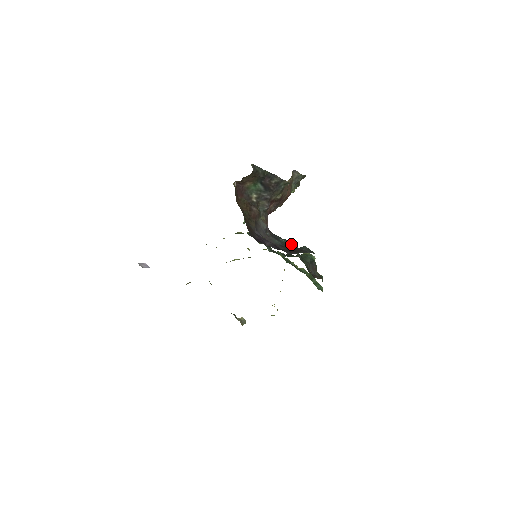
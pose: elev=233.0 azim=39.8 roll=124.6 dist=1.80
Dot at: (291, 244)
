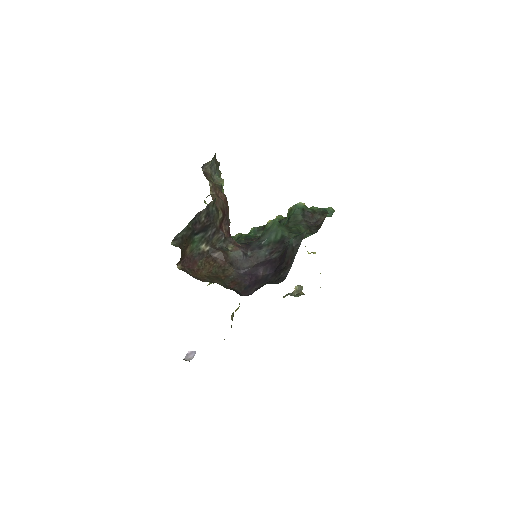
Dot at: (275, 234)
